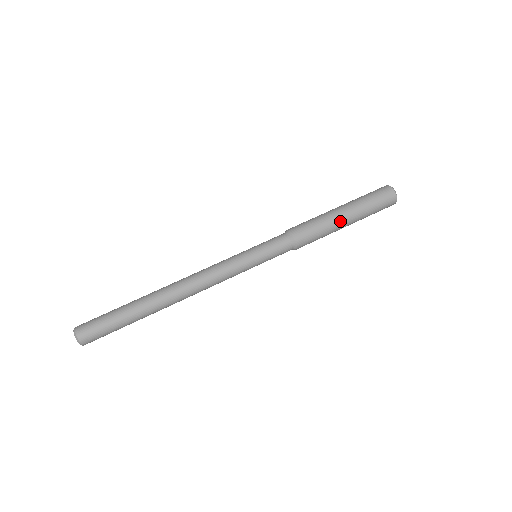
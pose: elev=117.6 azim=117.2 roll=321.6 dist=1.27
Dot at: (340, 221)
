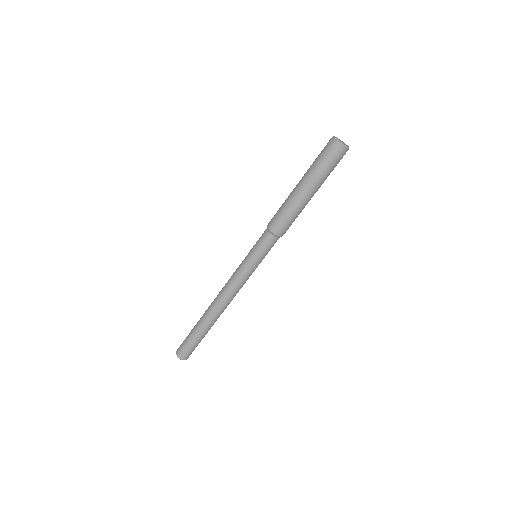
Dot at: occluded
